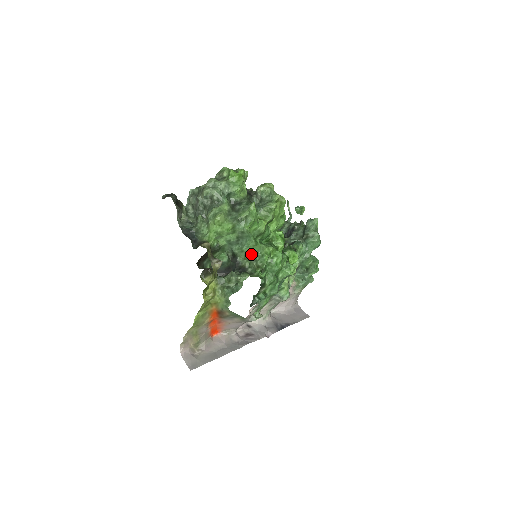
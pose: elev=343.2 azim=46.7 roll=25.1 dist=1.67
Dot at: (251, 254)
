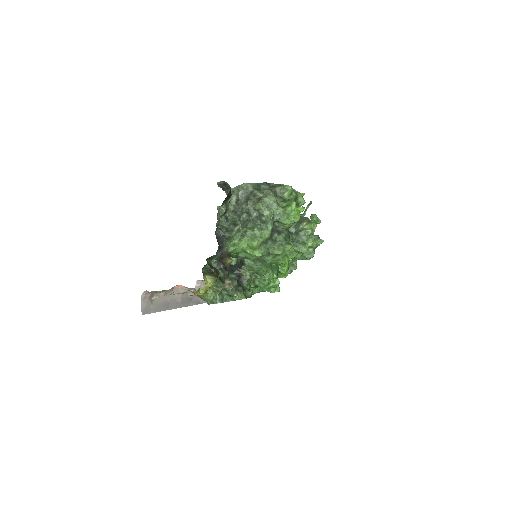
Dot at: (256, 271)
